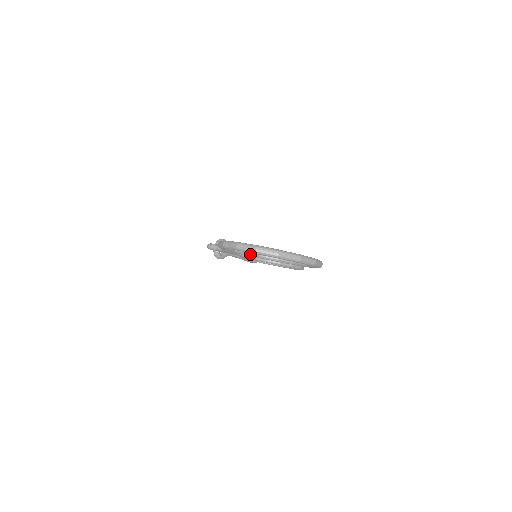
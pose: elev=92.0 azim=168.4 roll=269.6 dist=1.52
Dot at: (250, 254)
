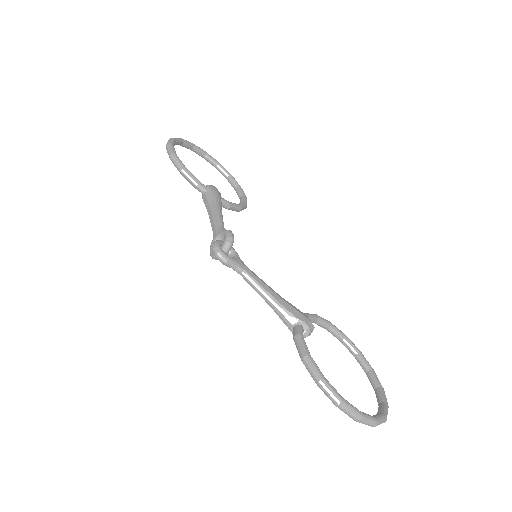
Dot at: occluded
